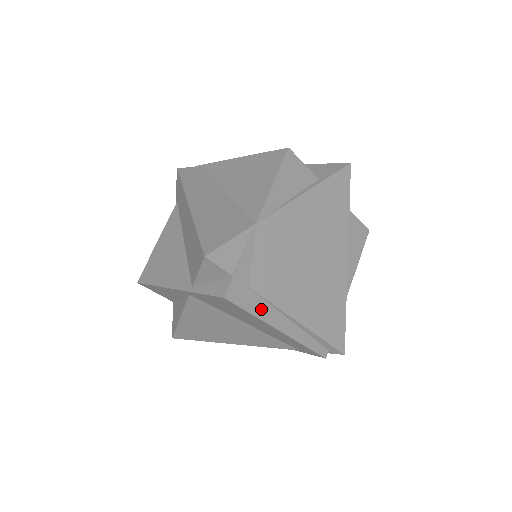
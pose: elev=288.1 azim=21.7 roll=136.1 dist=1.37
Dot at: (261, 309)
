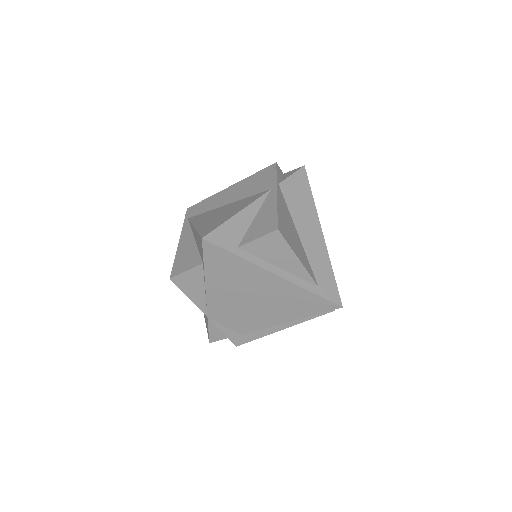
Dot at: (259, 333)
